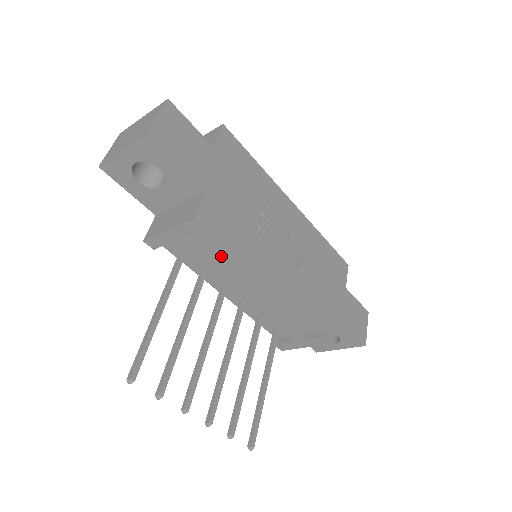
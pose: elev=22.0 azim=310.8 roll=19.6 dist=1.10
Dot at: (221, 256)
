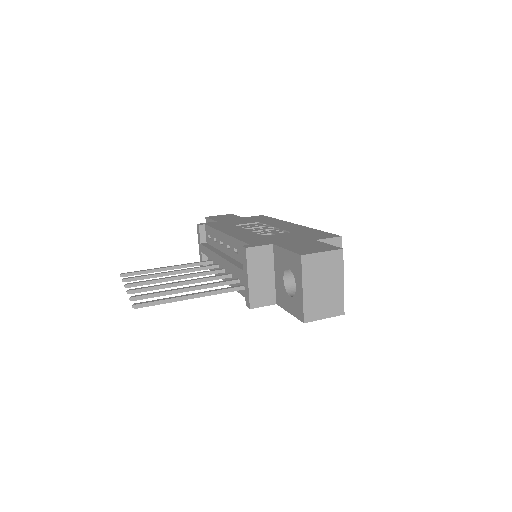
Dot at: (214, 245)
